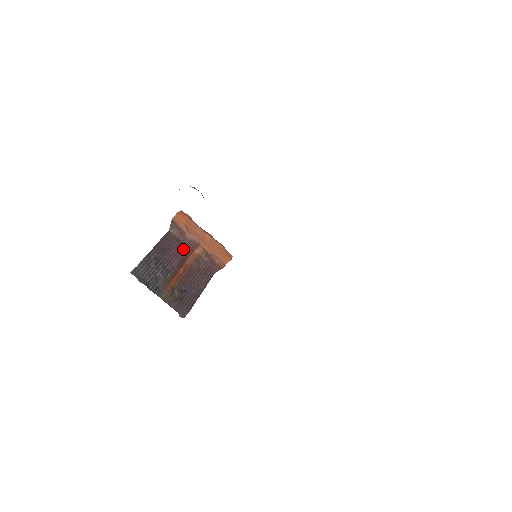
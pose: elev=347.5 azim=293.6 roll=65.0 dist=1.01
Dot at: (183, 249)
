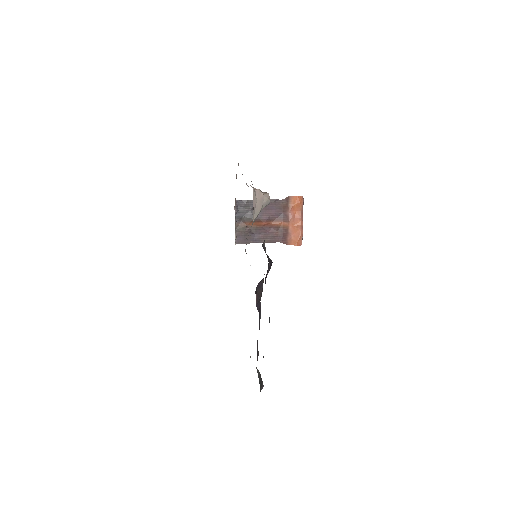
Dot at: (278, 215)
